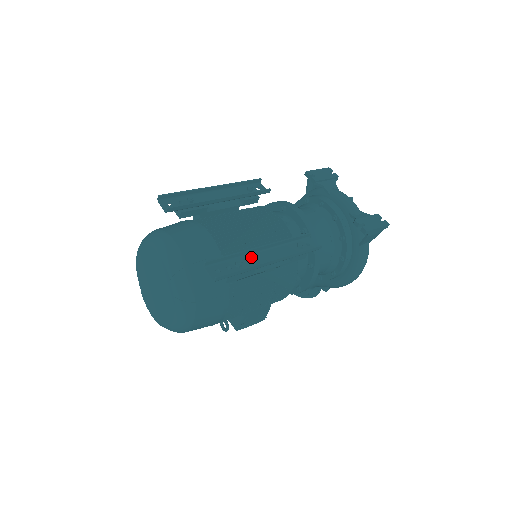
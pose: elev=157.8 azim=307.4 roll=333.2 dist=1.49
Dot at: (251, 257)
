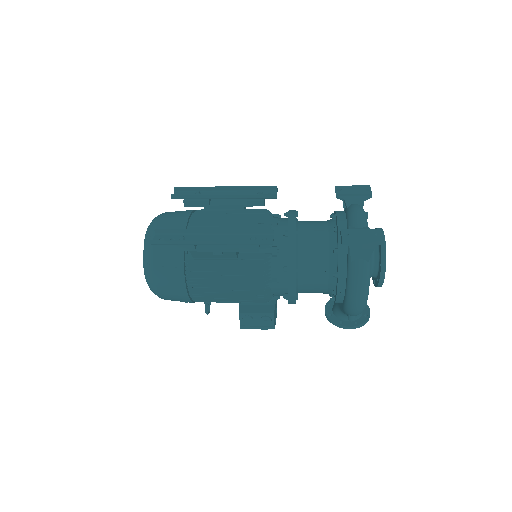
Dot at: (199, 236)
